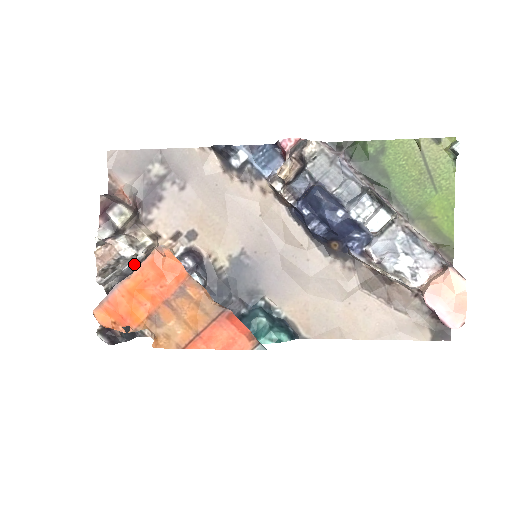
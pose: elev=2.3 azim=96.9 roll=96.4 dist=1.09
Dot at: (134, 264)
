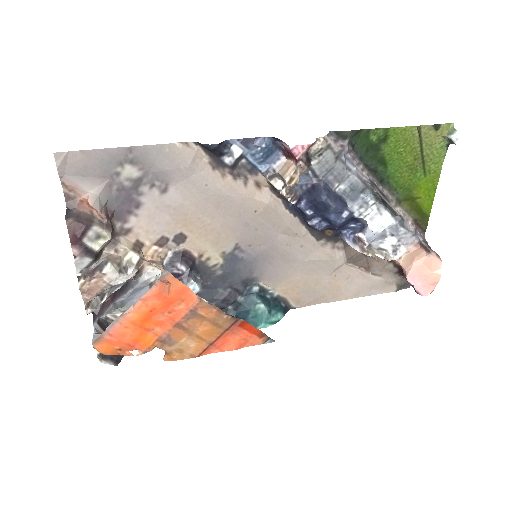
Dot at: (123, 284)
